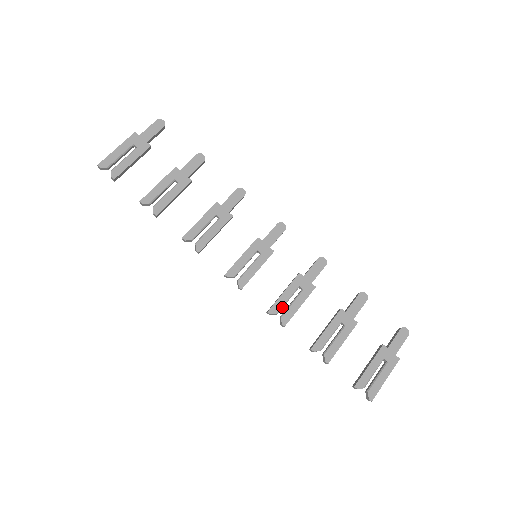
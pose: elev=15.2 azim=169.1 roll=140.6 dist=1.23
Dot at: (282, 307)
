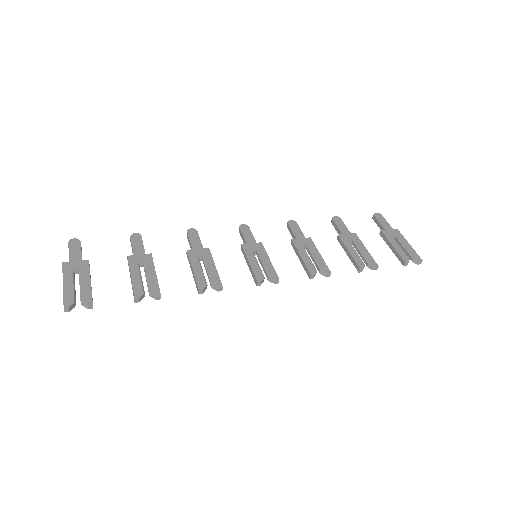
Dot at: (313, 265)
